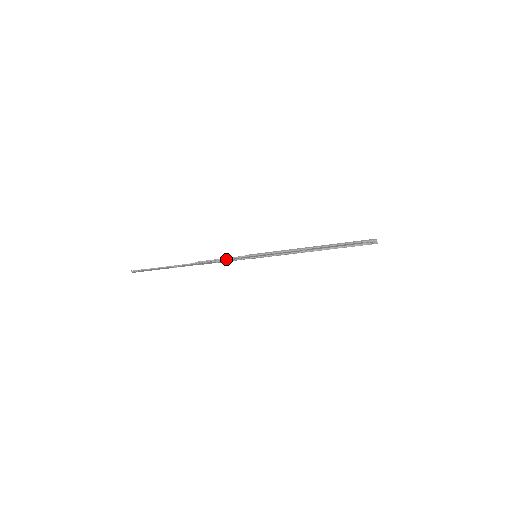
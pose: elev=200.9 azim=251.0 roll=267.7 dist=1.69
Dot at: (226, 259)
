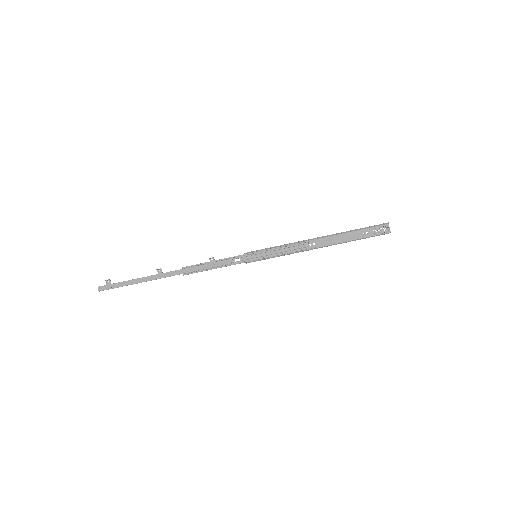
Dot at: (221, 259)
